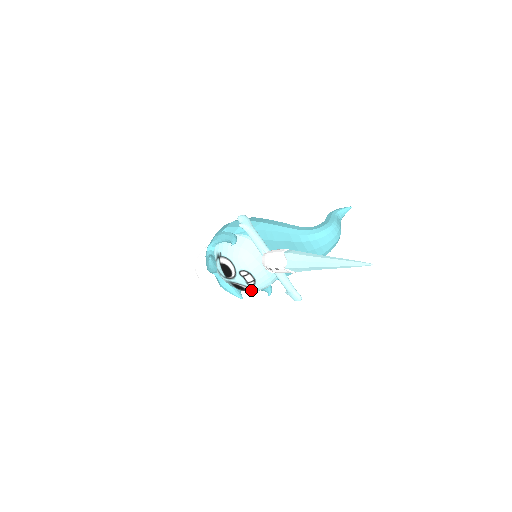
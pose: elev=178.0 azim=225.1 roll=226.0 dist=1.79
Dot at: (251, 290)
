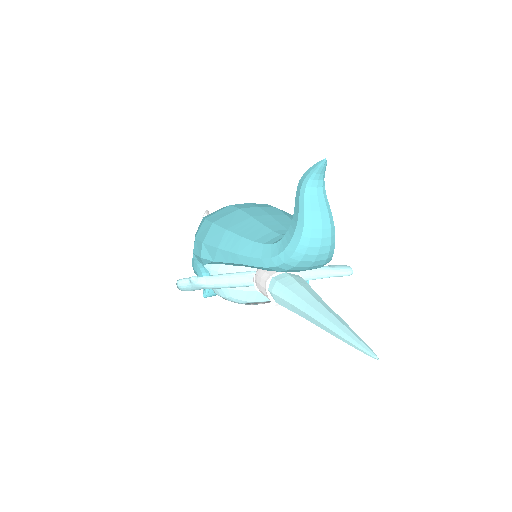
Dot at: occluded
